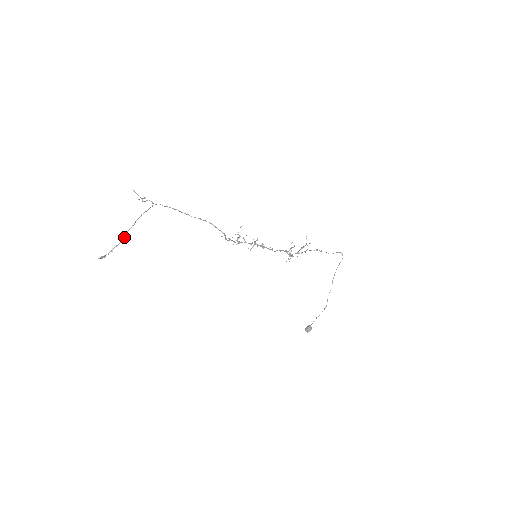
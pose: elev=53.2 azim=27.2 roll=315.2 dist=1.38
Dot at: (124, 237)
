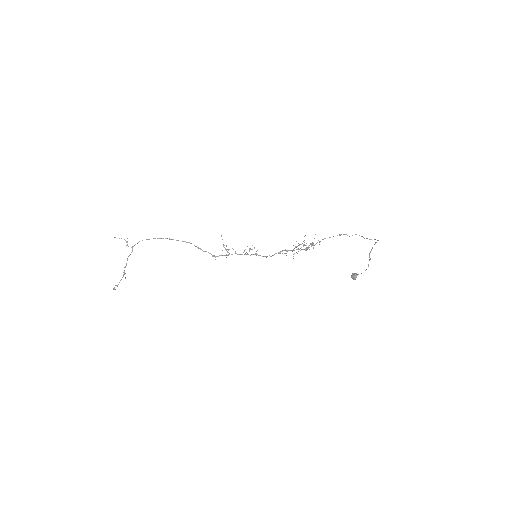
Dot at: occluded
